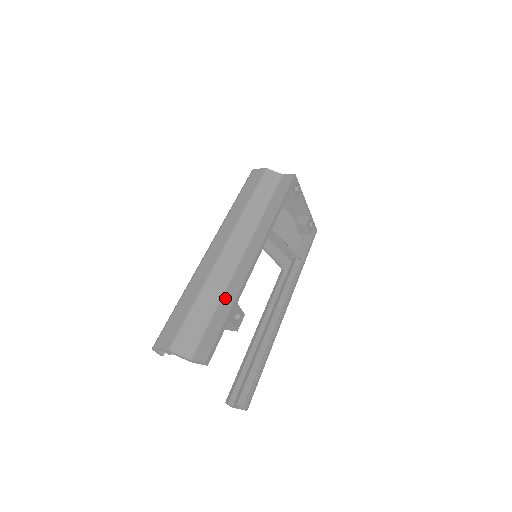
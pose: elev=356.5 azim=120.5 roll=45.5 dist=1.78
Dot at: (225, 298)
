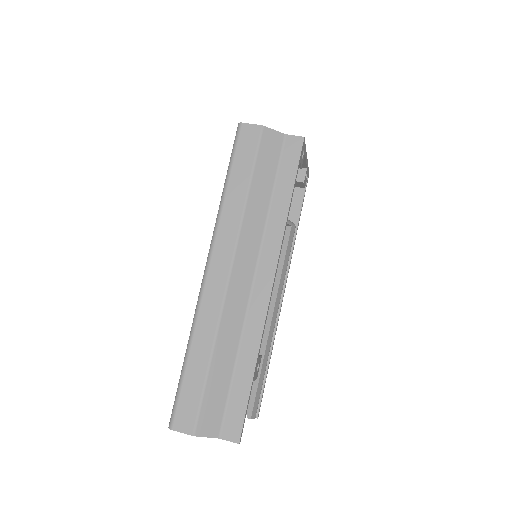
Dot at: (243, 353)
